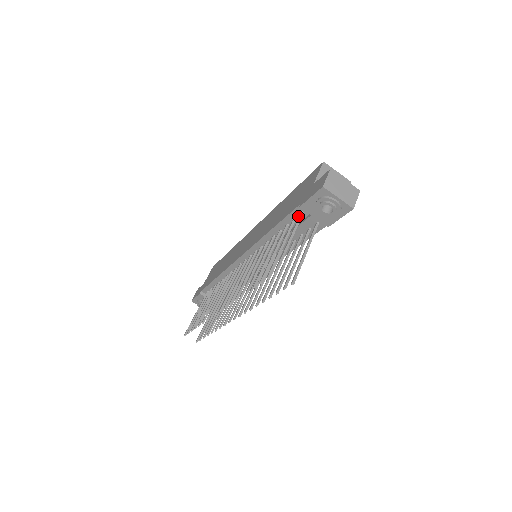
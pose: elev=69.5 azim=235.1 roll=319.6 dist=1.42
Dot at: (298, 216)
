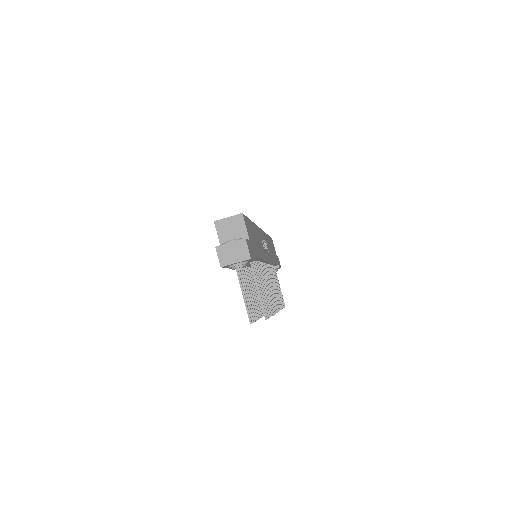
Dot at: occluded
